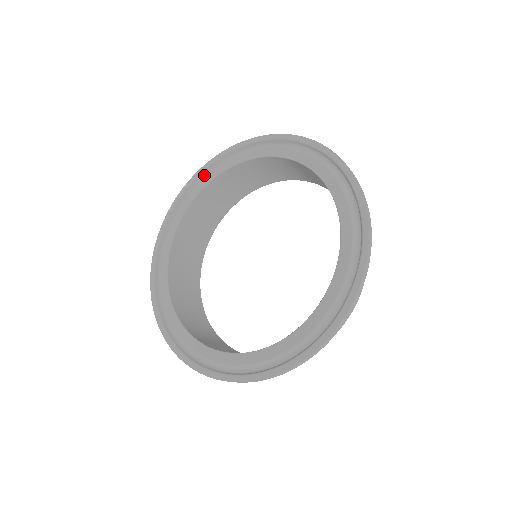
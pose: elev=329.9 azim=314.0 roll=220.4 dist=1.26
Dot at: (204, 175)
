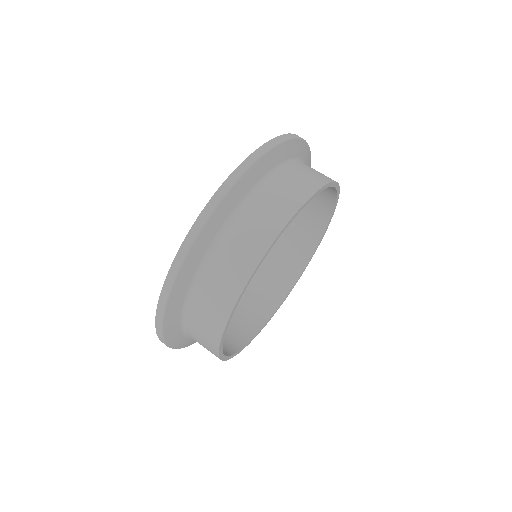
Dot at: occluded
